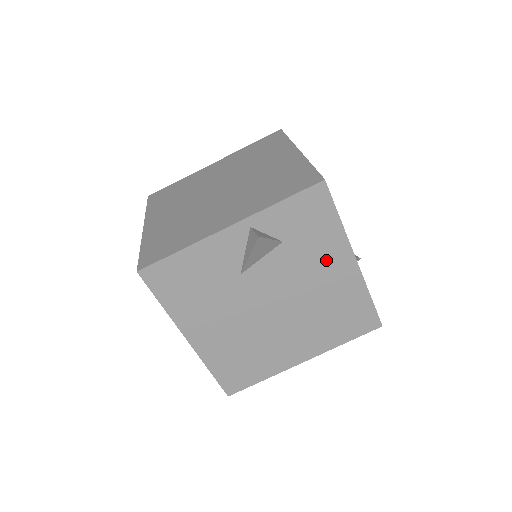
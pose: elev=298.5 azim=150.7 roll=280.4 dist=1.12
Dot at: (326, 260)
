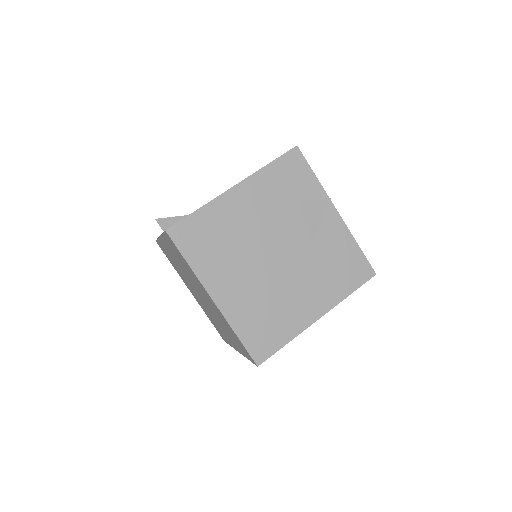
Dot at: occluded
